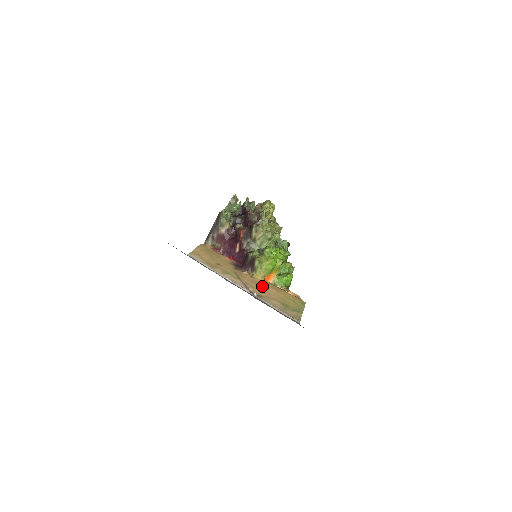
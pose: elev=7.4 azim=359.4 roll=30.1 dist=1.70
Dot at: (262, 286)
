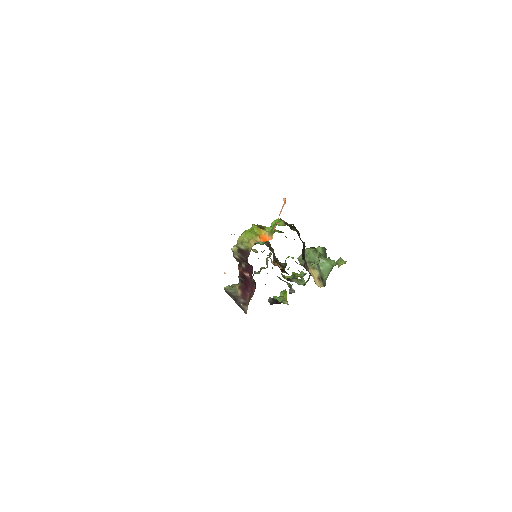
Dot at: occluded
